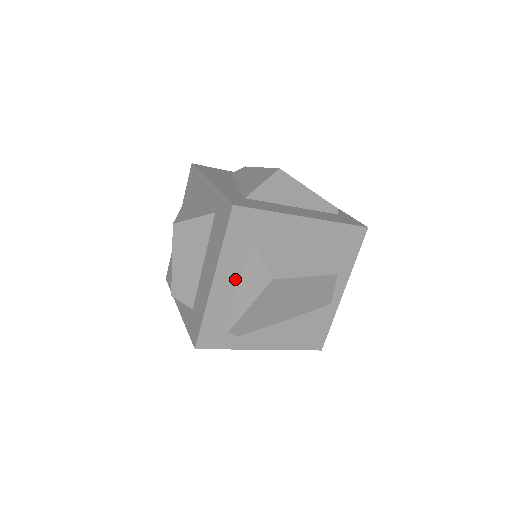
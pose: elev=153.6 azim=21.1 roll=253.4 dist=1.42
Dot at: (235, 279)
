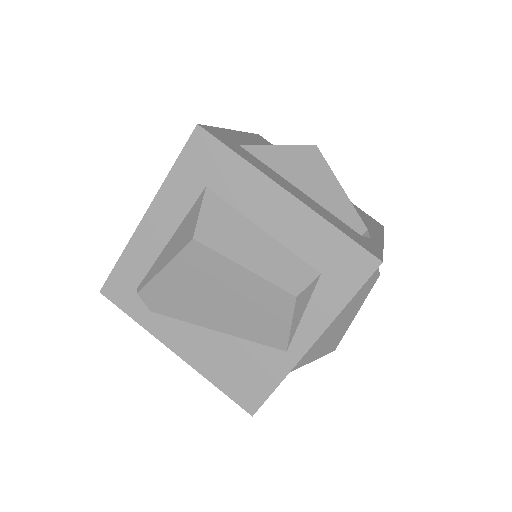
Dot at: (171, 228)
